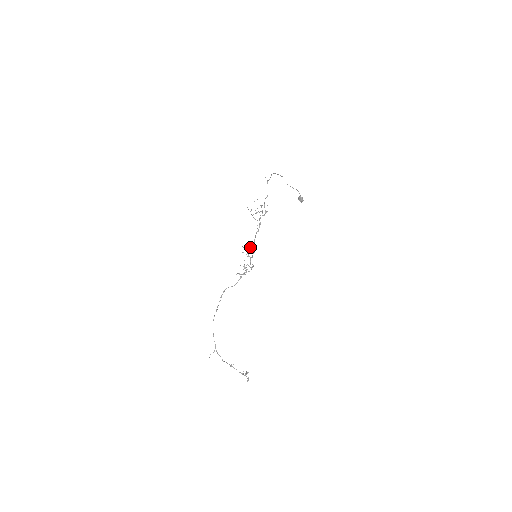
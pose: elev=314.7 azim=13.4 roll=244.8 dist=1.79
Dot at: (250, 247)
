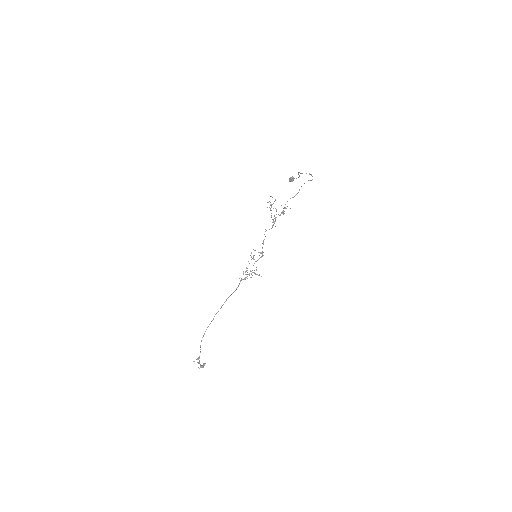
Dot at: (261, 252)
